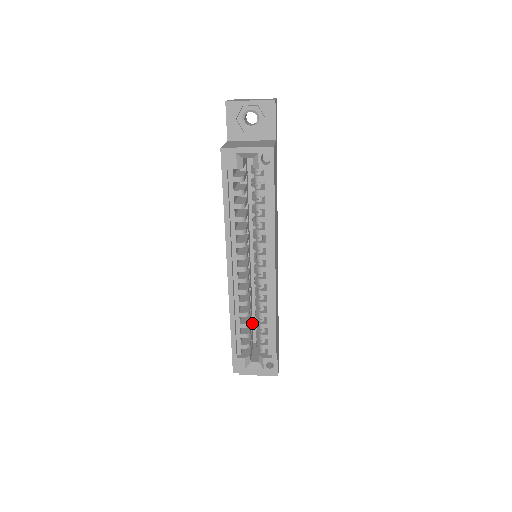
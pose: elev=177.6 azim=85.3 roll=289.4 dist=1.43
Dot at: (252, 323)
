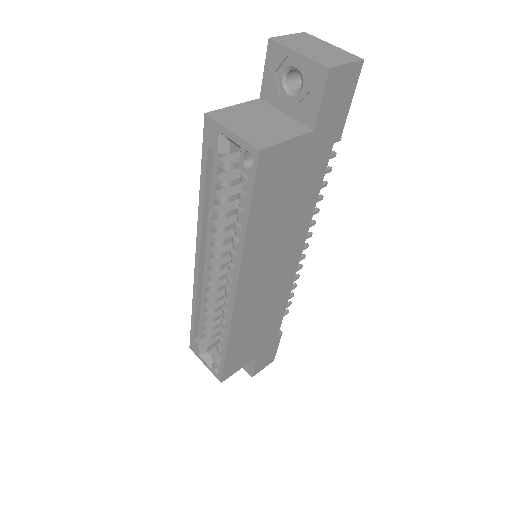
Dot at: occluded
